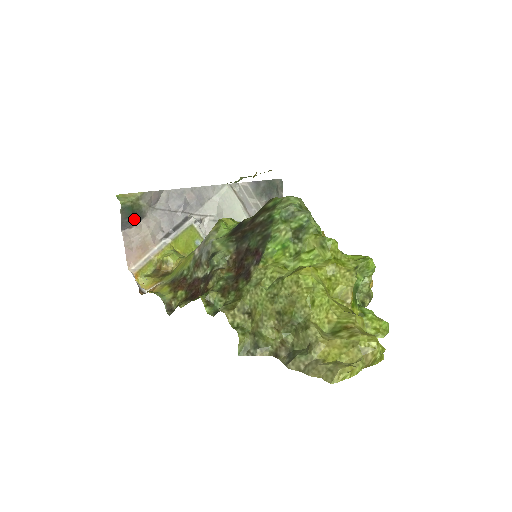
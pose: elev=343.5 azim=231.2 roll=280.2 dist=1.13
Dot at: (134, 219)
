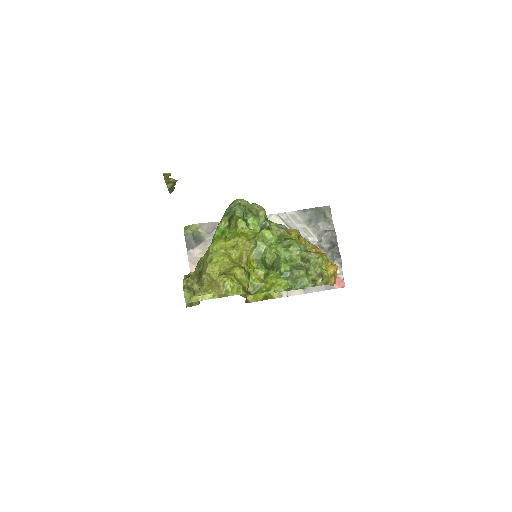
Dot at: (195, 242)
